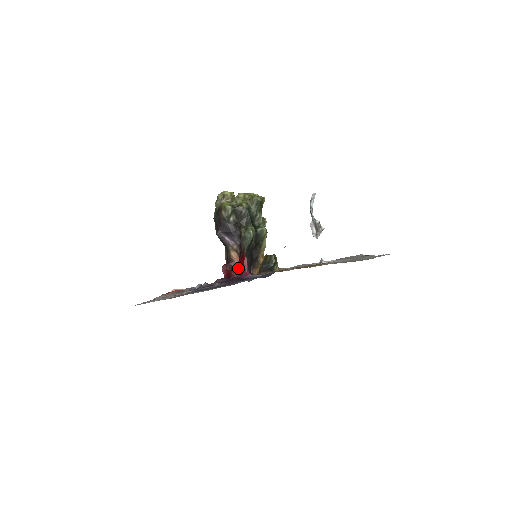
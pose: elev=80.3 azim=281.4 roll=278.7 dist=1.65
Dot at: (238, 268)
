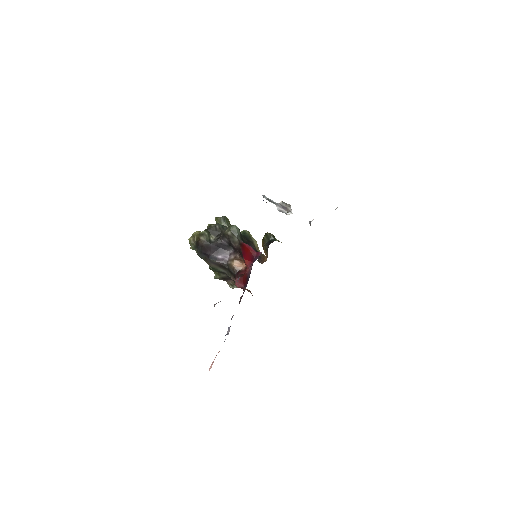
Dot at: (247, 261)
